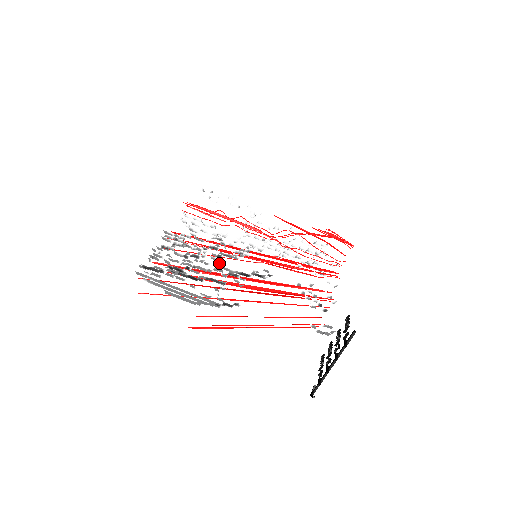
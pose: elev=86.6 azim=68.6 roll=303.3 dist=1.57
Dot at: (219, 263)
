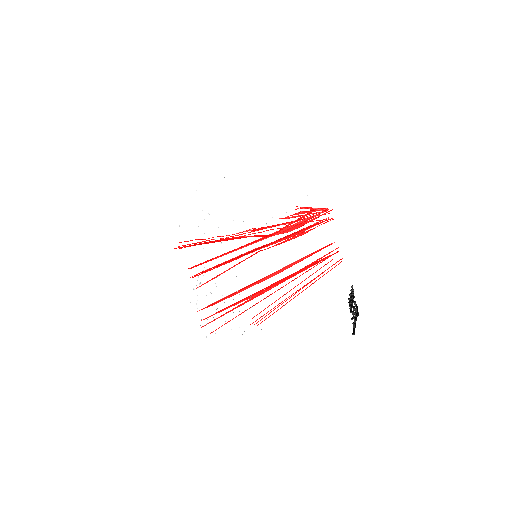
Dot at: occluded
